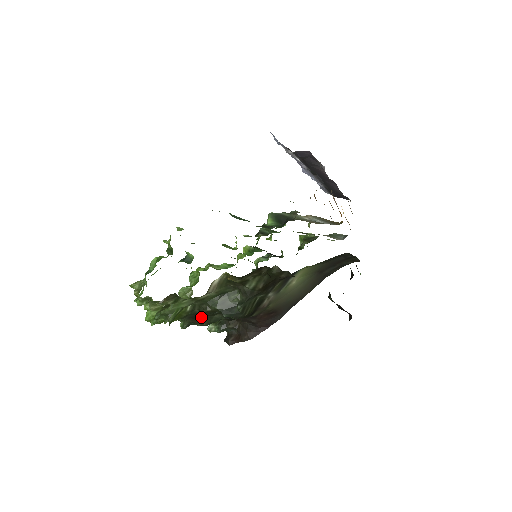
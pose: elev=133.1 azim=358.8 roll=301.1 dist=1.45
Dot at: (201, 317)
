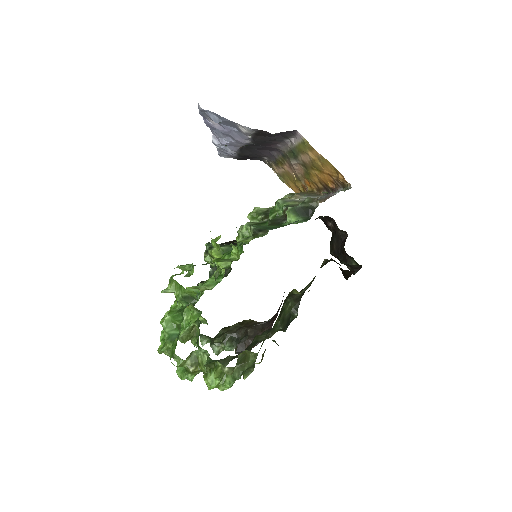
Dot at: (249, 347)
